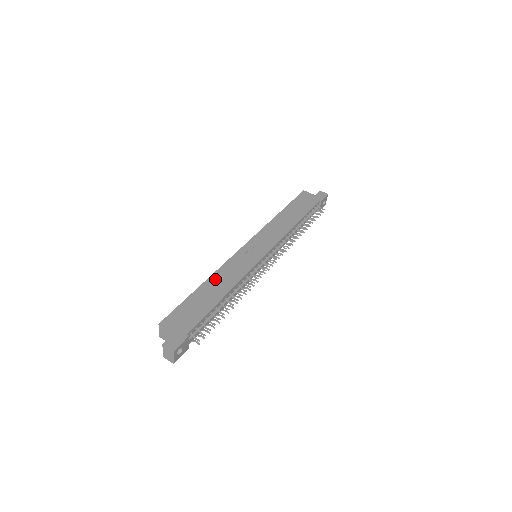
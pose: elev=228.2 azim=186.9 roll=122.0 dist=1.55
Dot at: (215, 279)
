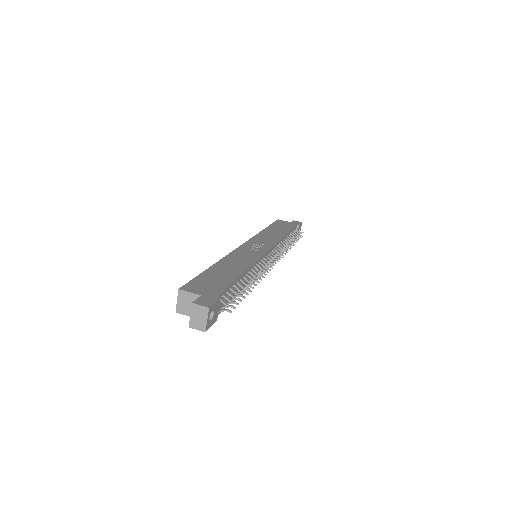
Dot at: (226, 262)
